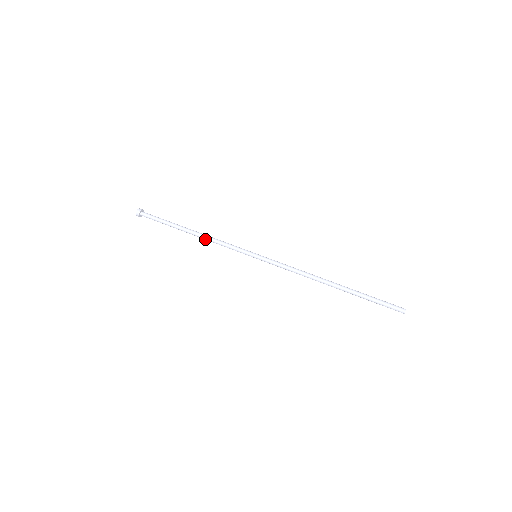
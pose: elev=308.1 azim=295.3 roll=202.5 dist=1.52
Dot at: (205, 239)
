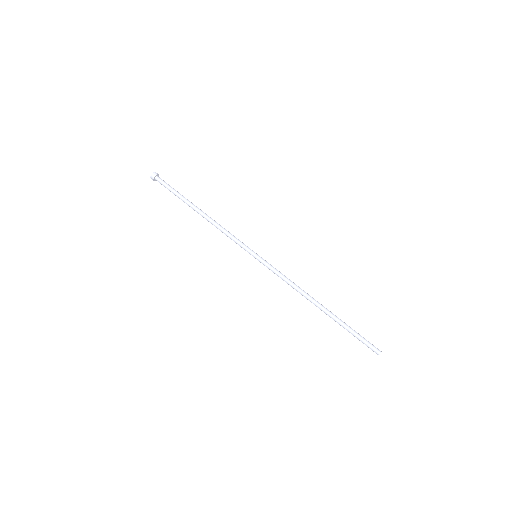
Dot at: (212, 223)
